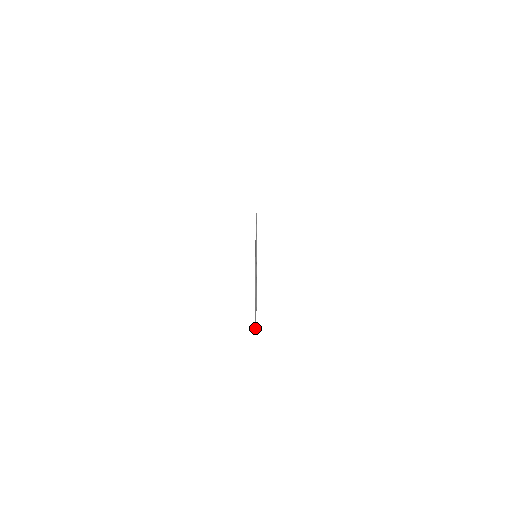
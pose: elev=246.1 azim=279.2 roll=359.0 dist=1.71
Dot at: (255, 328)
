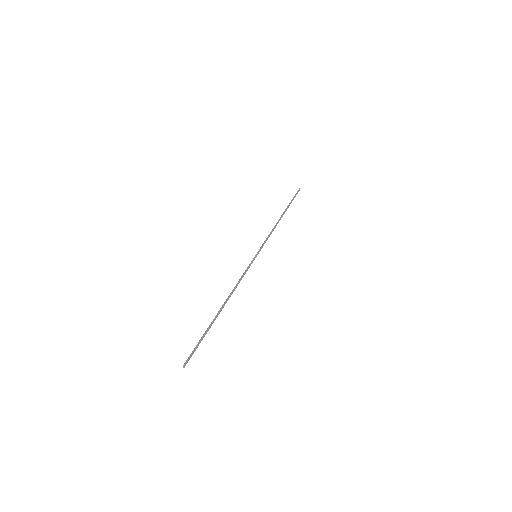
Dot at: (184, 364)
